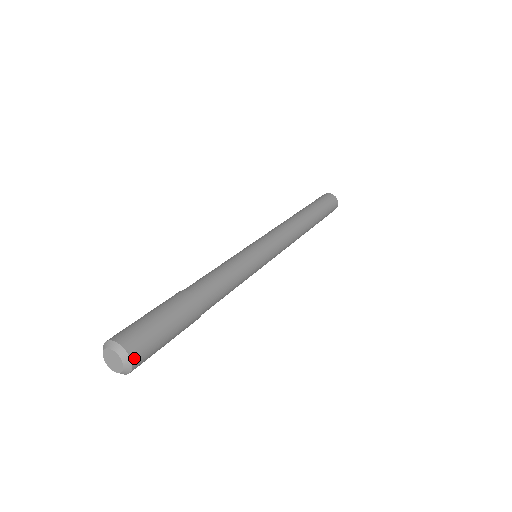
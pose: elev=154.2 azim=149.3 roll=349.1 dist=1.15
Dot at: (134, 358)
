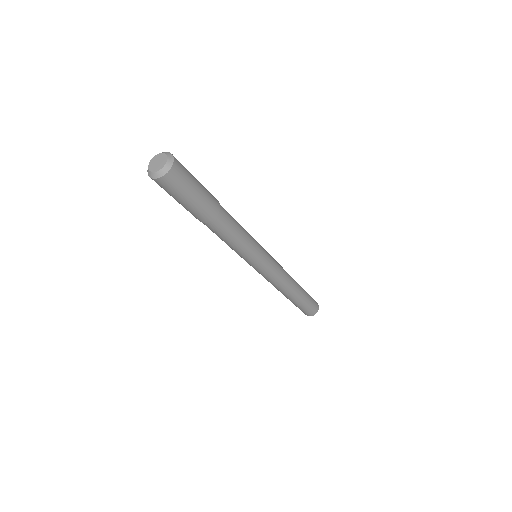
Dot at: (175, 166)
